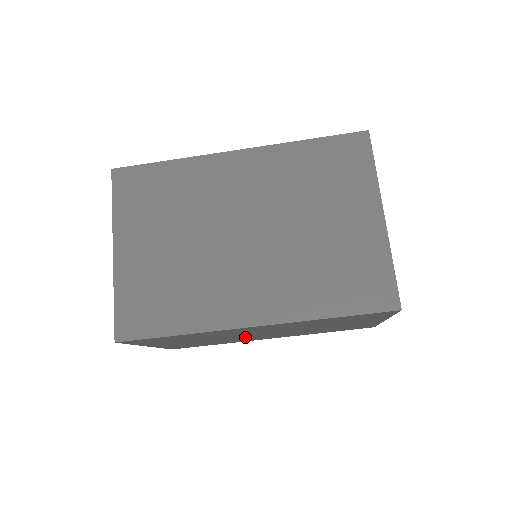
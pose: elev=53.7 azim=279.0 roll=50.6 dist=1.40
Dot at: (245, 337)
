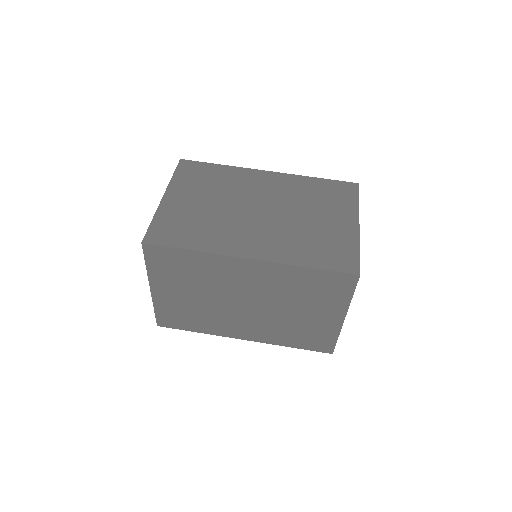
Dot at: (228, 311)
